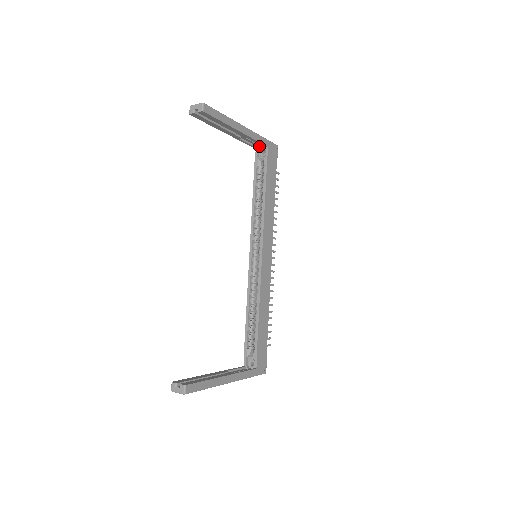
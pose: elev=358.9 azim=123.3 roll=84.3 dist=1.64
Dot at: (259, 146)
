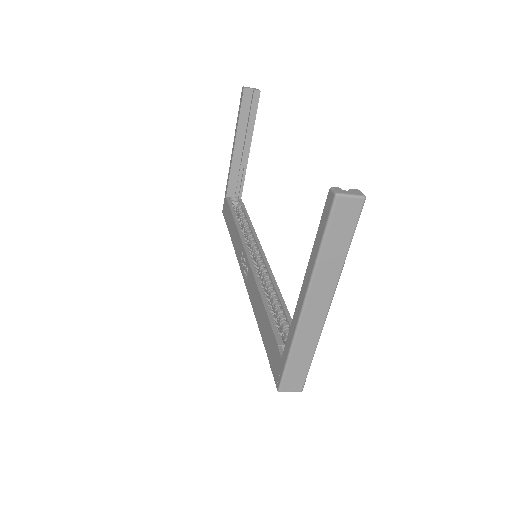
Dot at: (230, 196)
